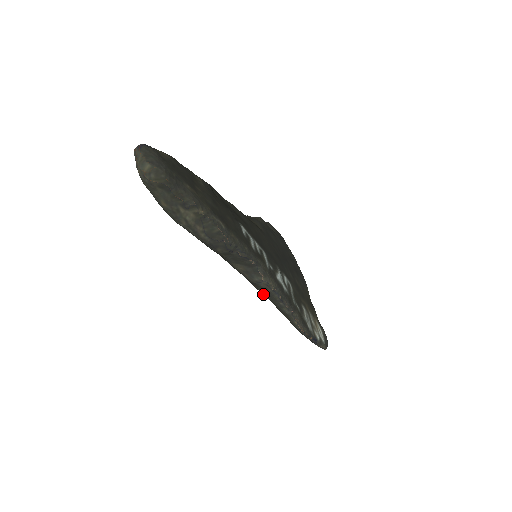
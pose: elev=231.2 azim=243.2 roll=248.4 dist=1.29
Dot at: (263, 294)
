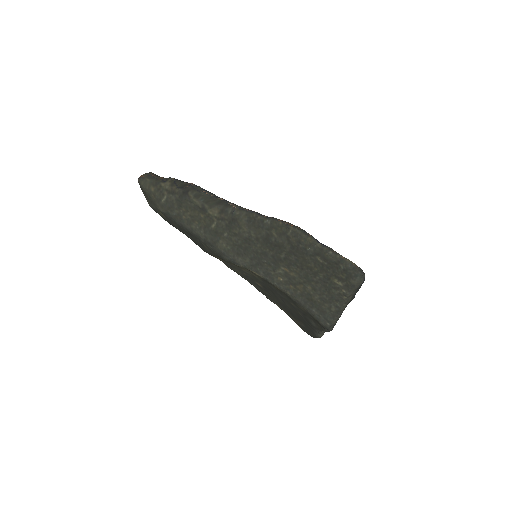
Dot at: (250, 235)
